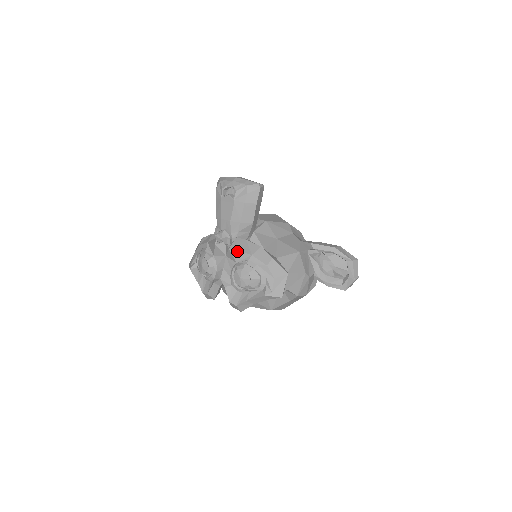
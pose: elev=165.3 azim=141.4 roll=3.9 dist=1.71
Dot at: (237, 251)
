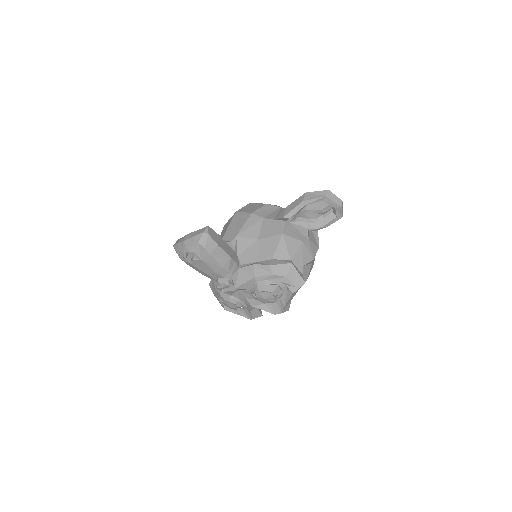
Dot at: (242, 285)
